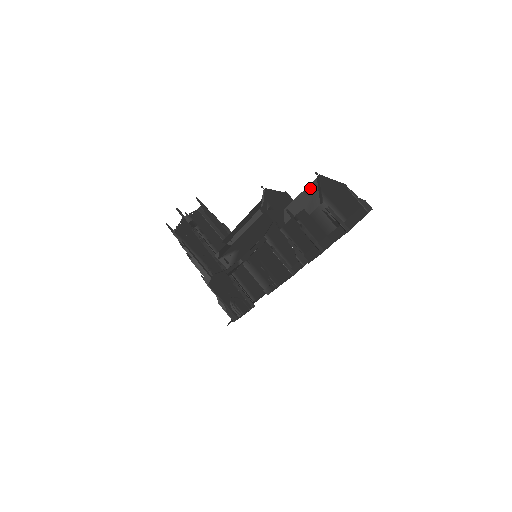
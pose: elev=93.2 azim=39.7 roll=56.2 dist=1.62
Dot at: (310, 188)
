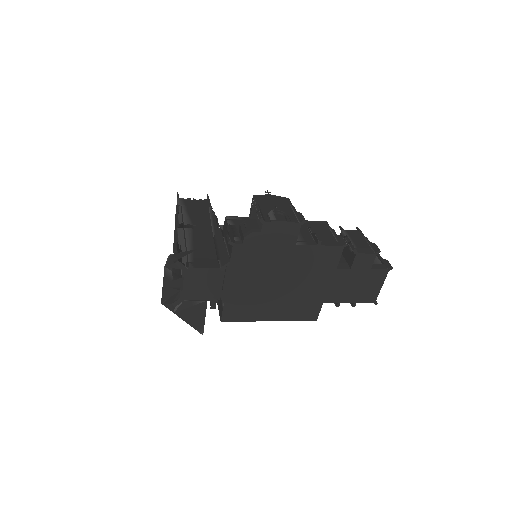
Dot at: occluded
